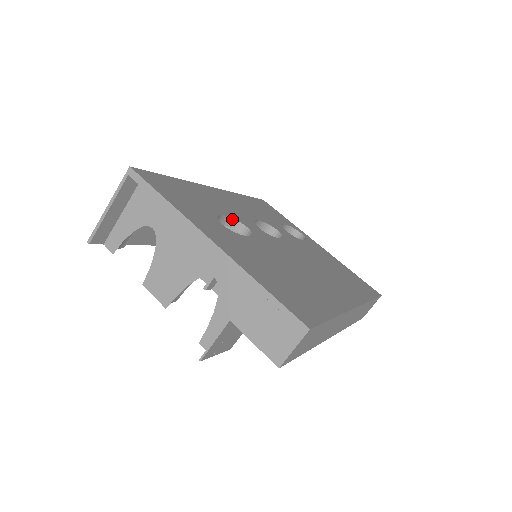
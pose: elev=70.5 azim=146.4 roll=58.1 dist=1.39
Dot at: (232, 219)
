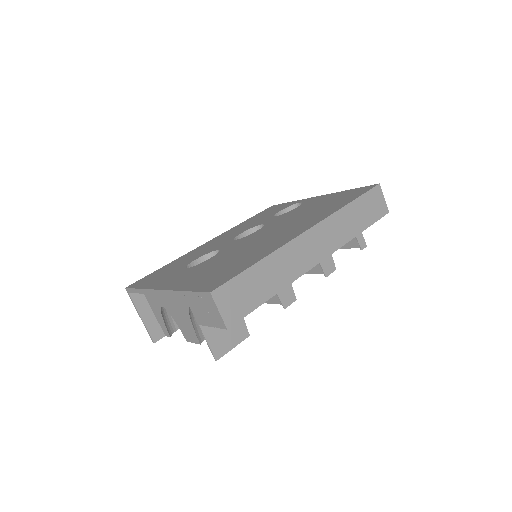
Dot at: (207, 255)
